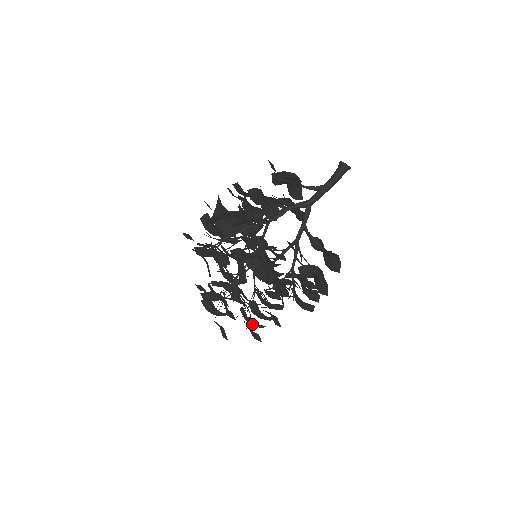
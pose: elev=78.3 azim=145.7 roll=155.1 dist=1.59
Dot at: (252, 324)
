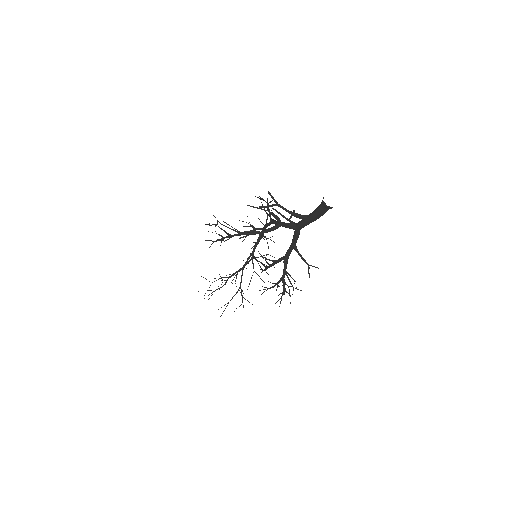
Dot at: occluded
